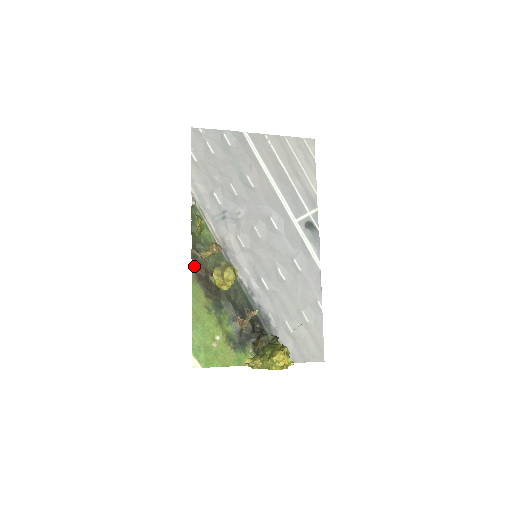
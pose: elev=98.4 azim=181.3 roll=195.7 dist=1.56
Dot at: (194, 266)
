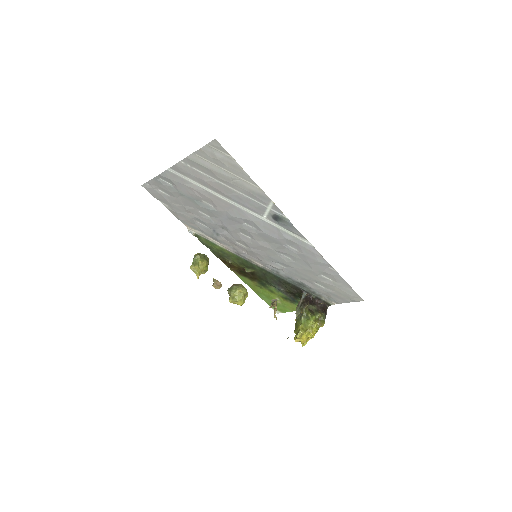
Dot at: (230, 267)
